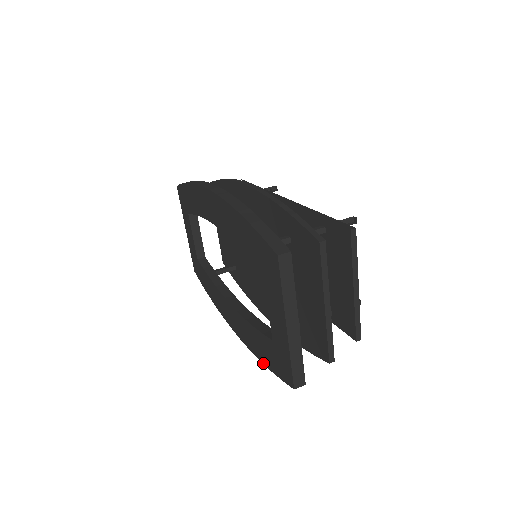
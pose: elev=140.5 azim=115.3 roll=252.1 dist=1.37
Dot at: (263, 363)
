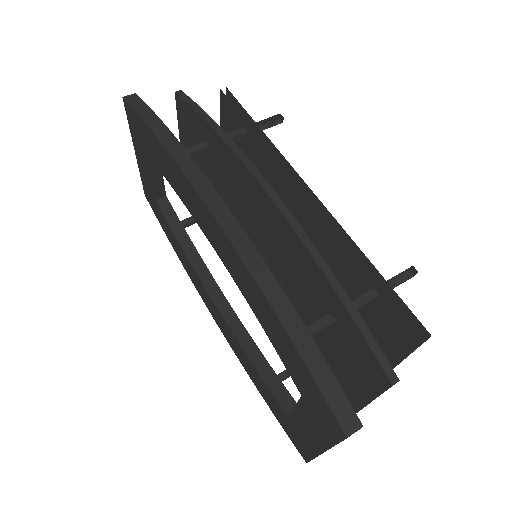
Dot at: (259, 392)
